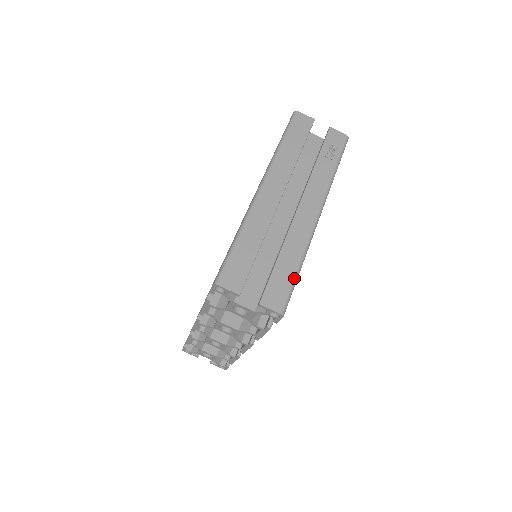
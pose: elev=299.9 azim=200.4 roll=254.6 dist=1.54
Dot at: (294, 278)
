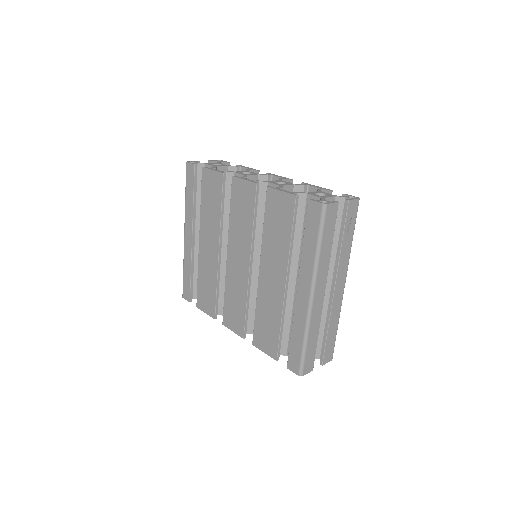
Dot at: occluded
